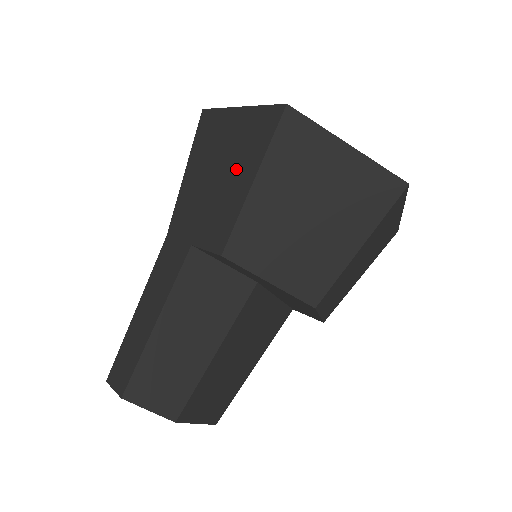
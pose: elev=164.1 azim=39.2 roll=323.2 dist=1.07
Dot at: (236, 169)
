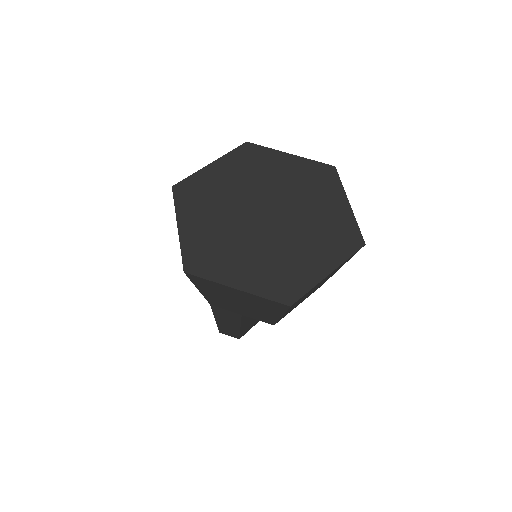
Dot at: (259, 309)
